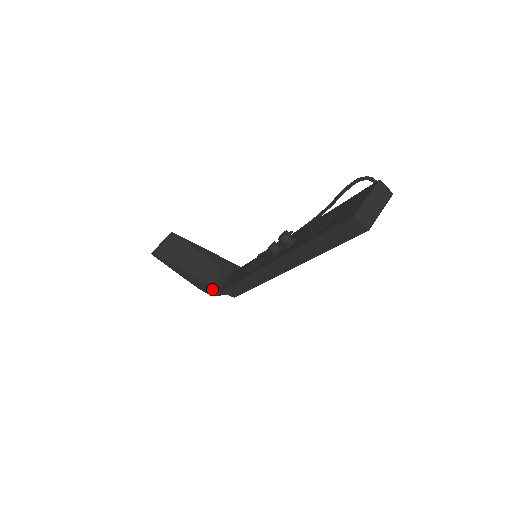
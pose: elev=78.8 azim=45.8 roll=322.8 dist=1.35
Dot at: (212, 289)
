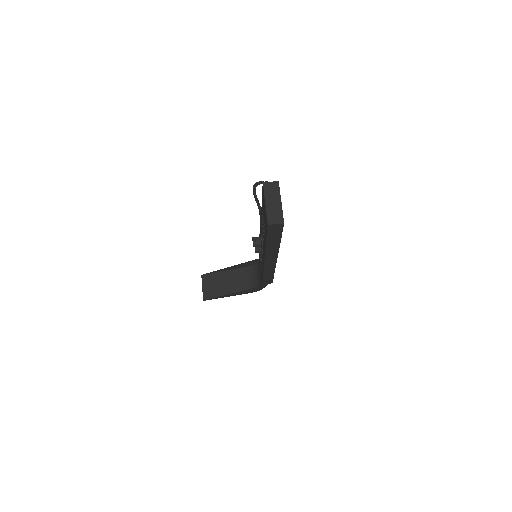
Dot at: (256, 289)
